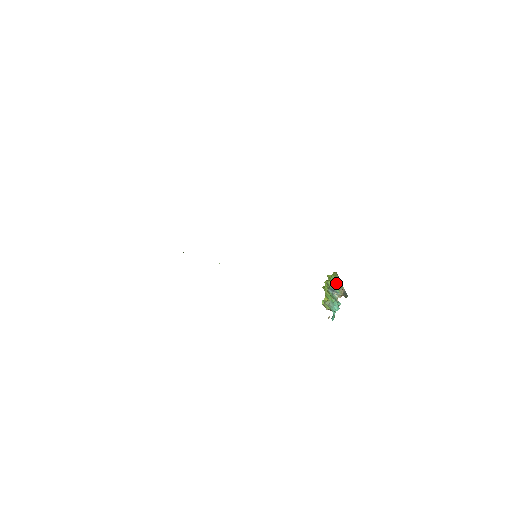
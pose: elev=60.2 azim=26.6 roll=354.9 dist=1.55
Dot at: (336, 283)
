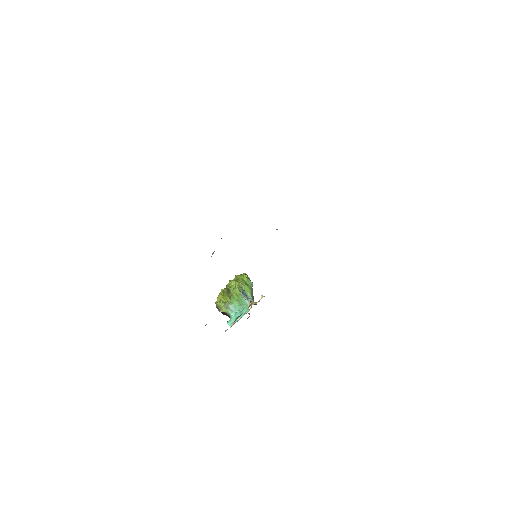
Dot at: (250, 287)
